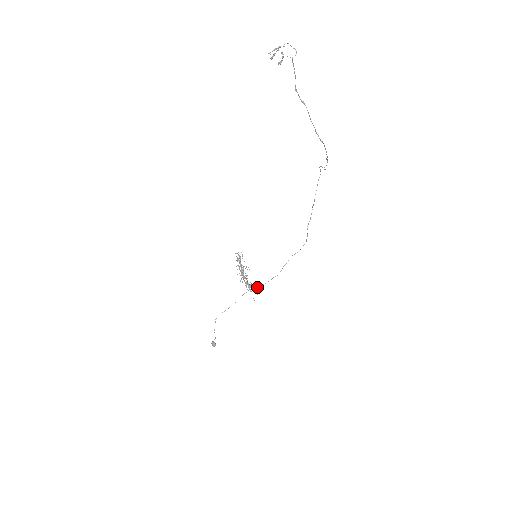
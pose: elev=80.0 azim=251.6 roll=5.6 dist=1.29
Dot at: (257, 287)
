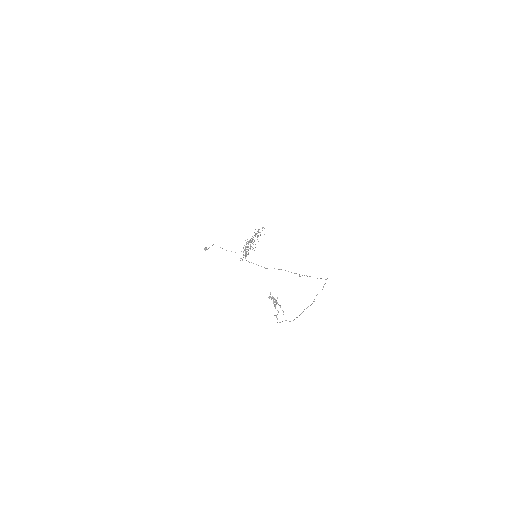
Dot at: (248, 261)
